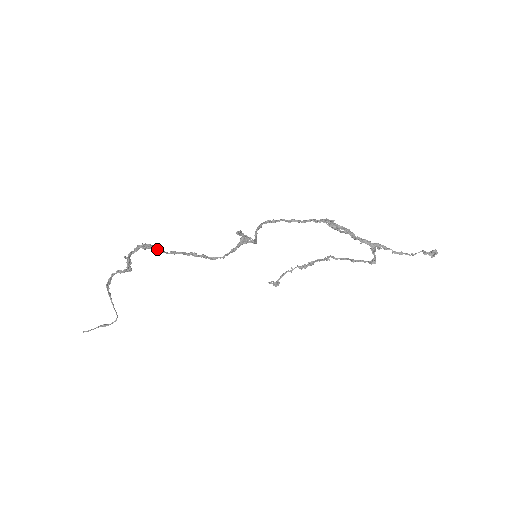
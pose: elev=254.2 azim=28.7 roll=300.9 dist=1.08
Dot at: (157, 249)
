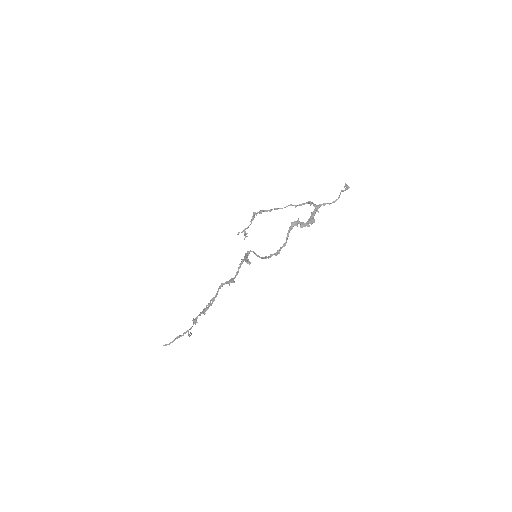
Dot at: occluded
